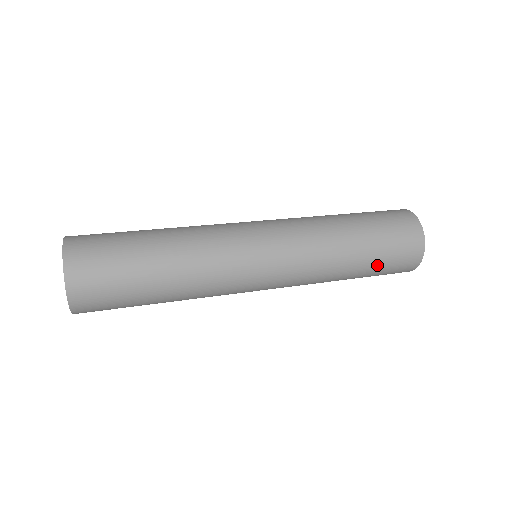
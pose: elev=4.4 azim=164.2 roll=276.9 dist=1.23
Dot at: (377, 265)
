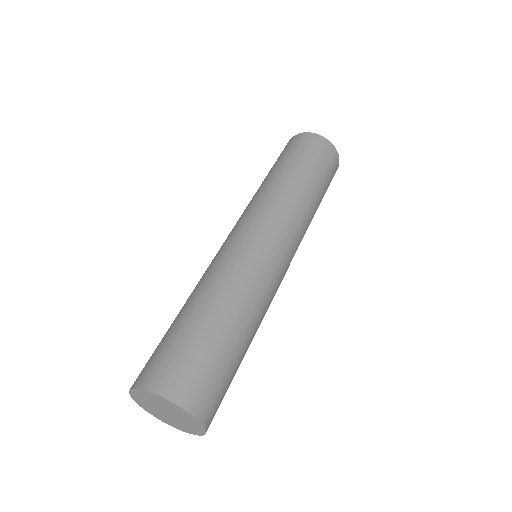
Dot at: (305, 162)
